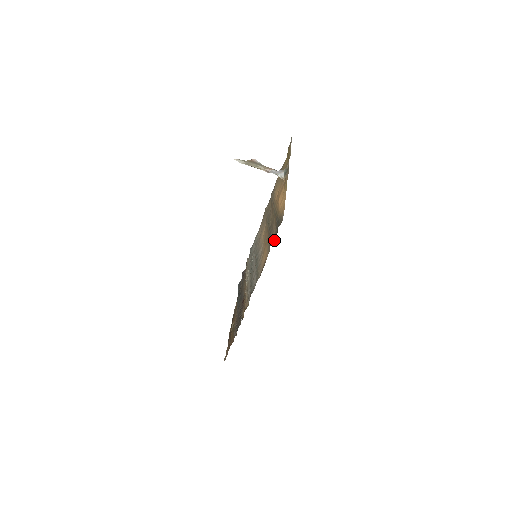
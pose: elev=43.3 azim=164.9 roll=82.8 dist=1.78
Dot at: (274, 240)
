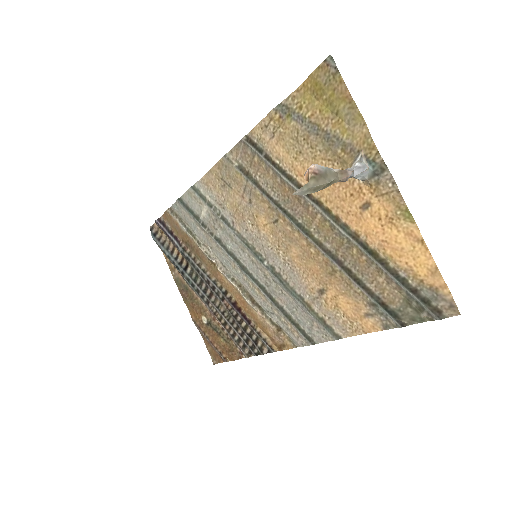
Dot at: (415, 323)
